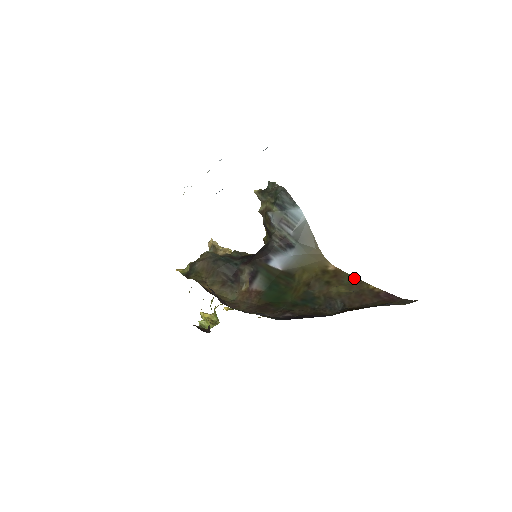
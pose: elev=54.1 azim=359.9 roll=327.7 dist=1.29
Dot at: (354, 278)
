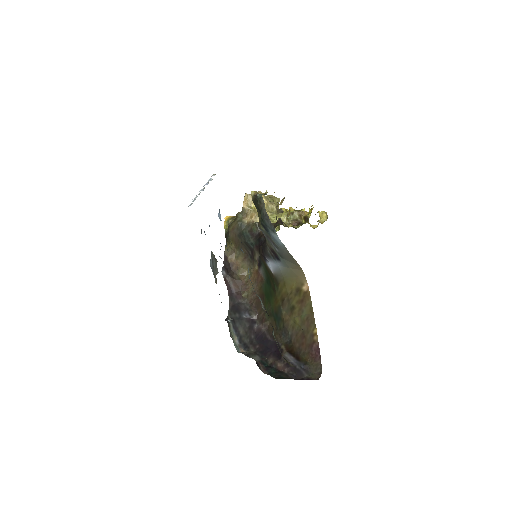
Dot at: (311, 312)
